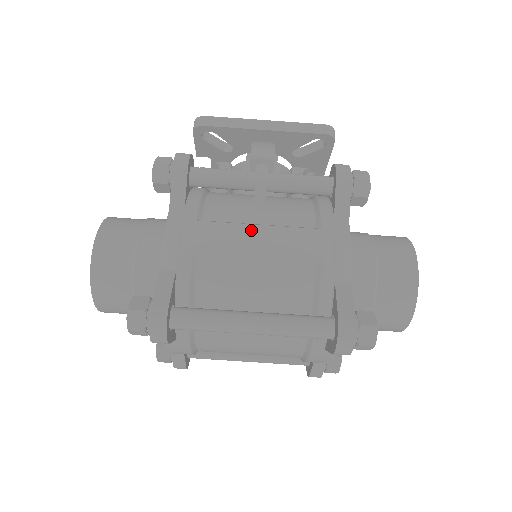
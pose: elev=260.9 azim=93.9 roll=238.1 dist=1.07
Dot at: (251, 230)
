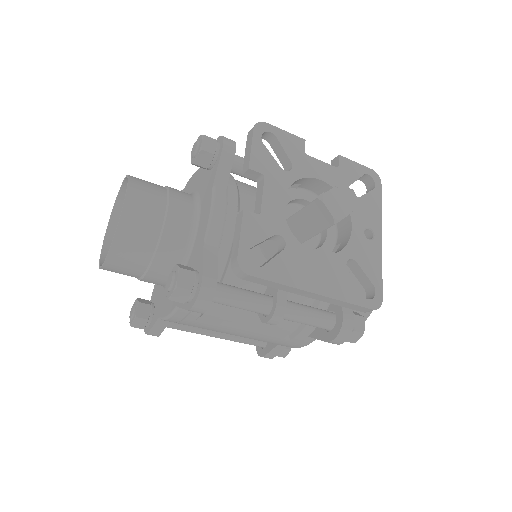
Dot at: (237, 331)
